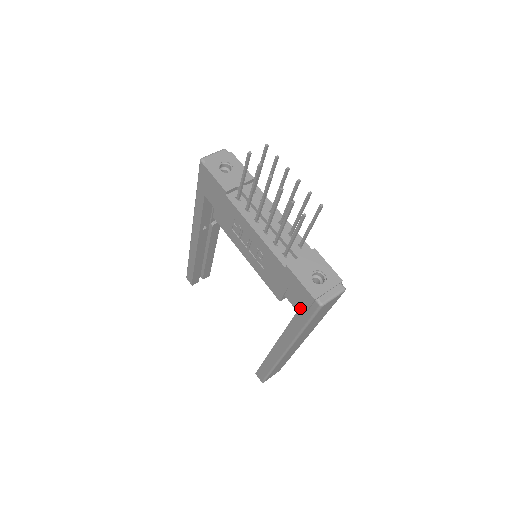
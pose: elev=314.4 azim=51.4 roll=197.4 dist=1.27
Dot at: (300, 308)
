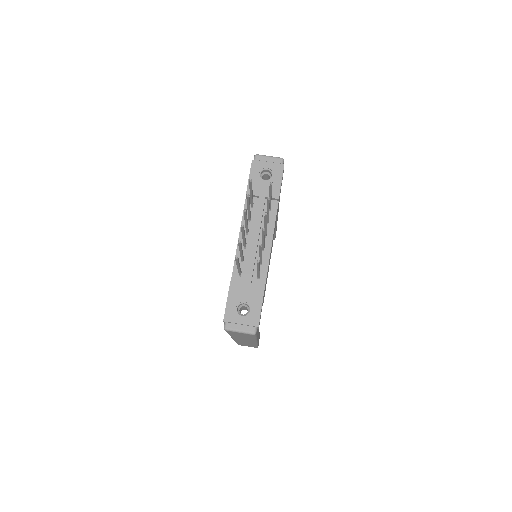
Dot at: occluded
